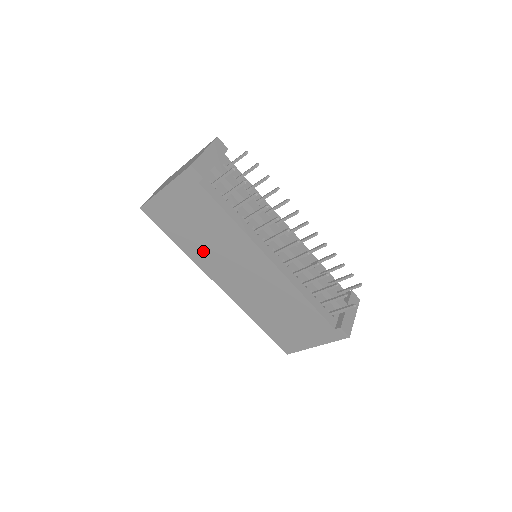
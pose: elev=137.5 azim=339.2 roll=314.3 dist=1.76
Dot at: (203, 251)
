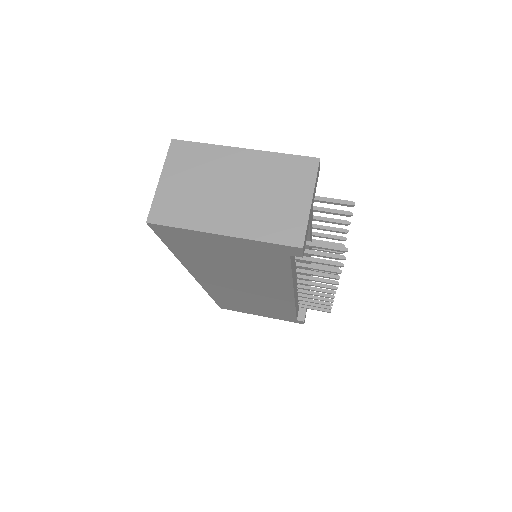
Dot at: (210, 267)
